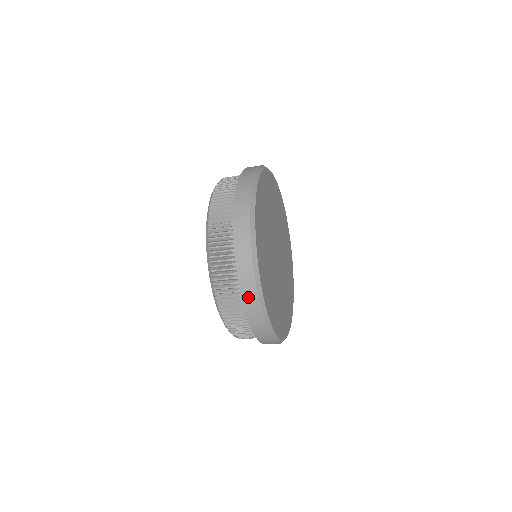
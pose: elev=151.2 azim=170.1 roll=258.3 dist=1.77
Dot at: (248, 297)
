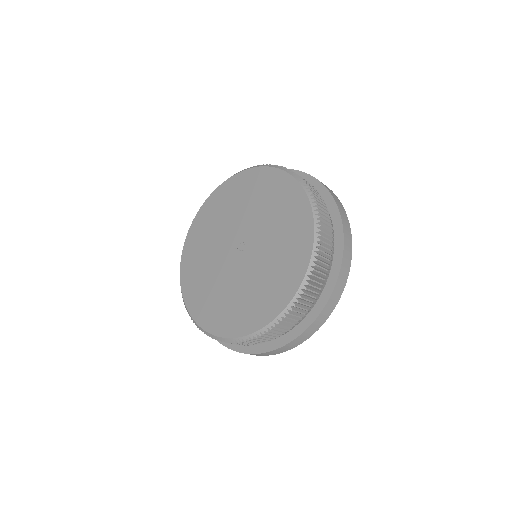
Dot at: occluded
